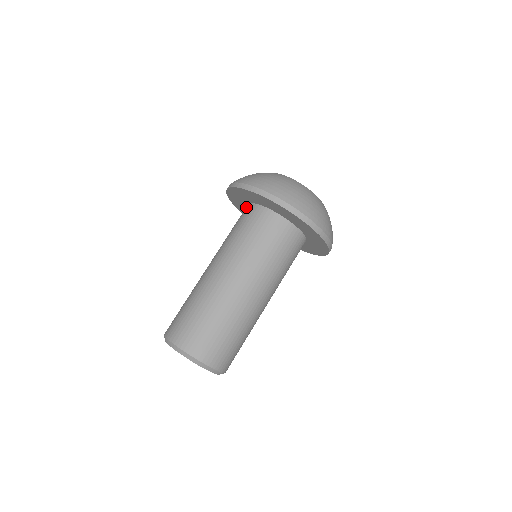
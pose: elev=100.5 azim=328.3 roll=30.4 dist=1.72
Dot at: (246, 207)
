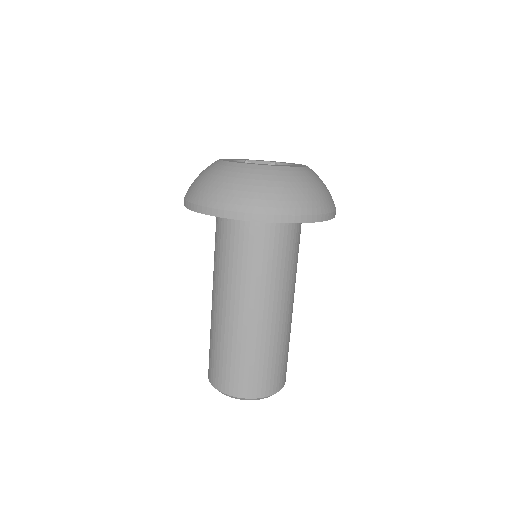
Dot at: occluded
